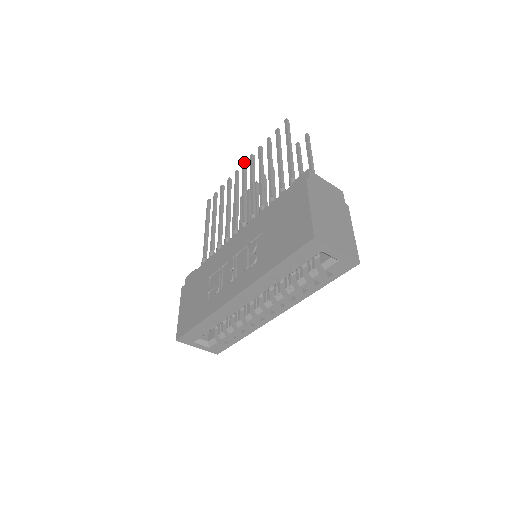
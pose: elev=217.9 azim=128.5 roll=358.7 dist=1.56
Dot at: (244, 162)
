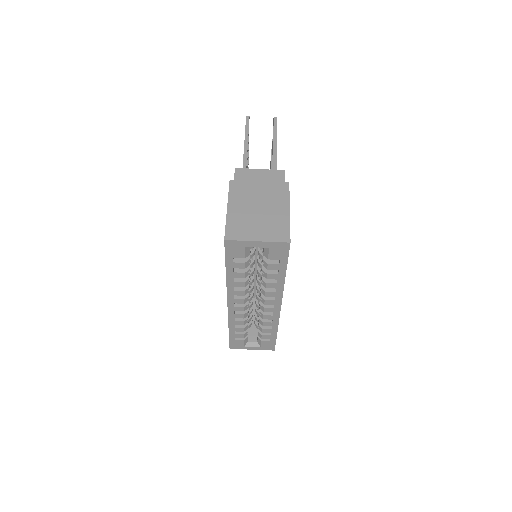
Dot at: occluded
